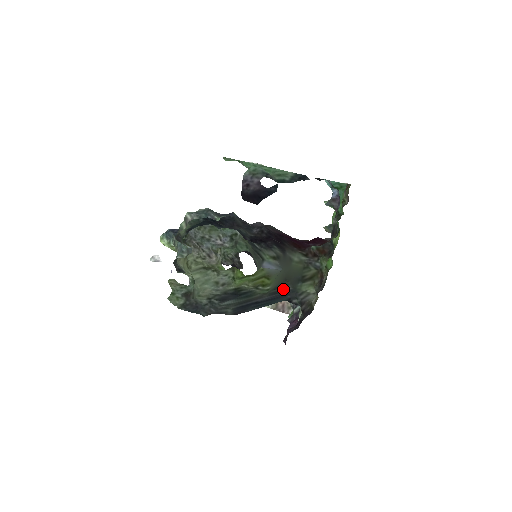
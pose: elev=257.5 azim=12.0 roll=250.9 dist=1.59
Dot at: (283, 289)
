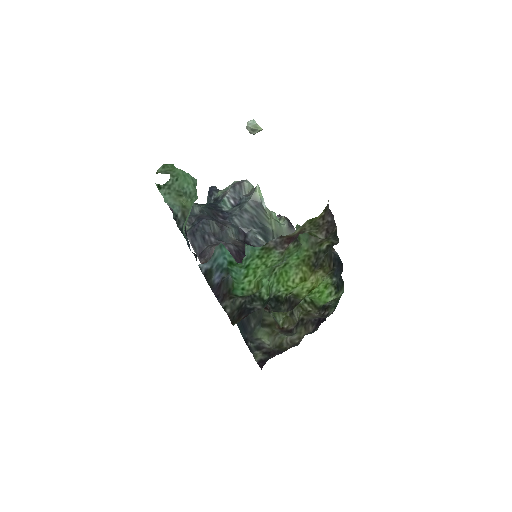
Dot at: (251, 321)
